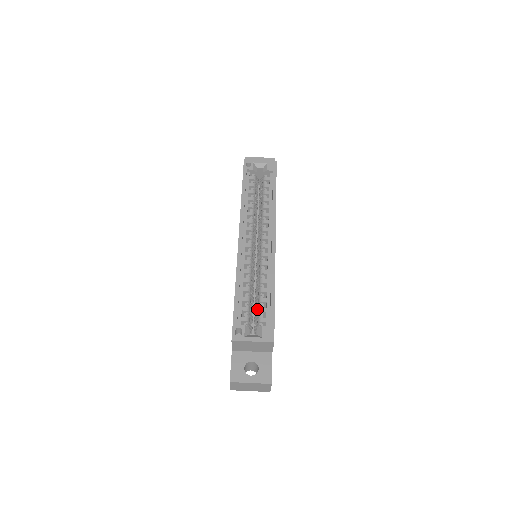
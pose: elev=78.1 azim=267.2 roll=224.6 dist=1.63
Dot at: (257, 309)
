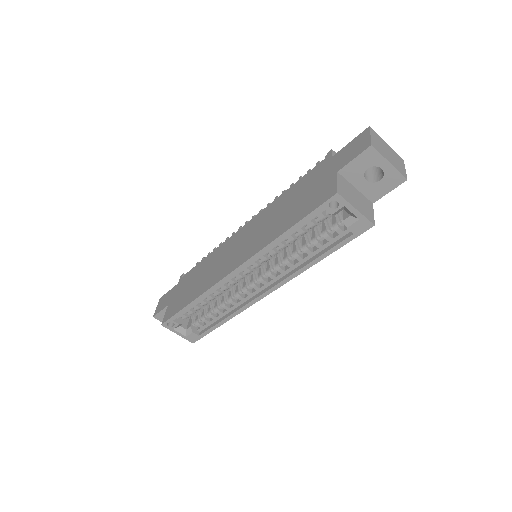
Dot at: (204, 312)
